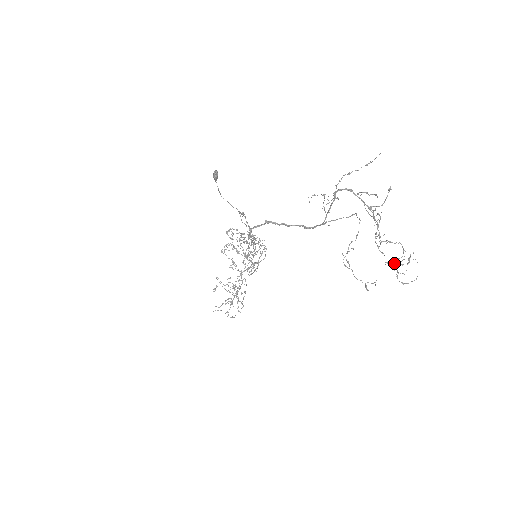
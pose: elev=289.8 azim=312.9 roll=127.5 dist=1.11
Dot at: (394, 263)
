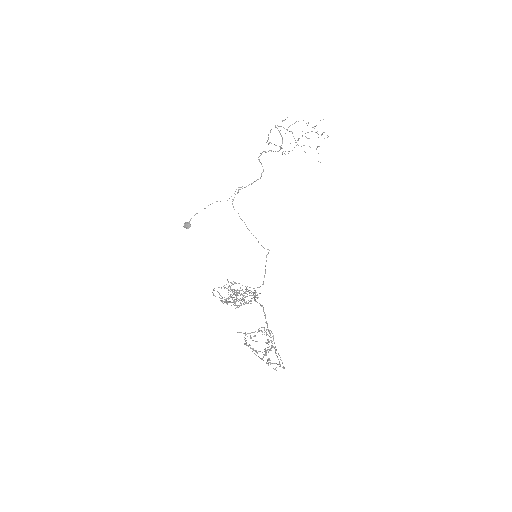
Dot at: occluded
